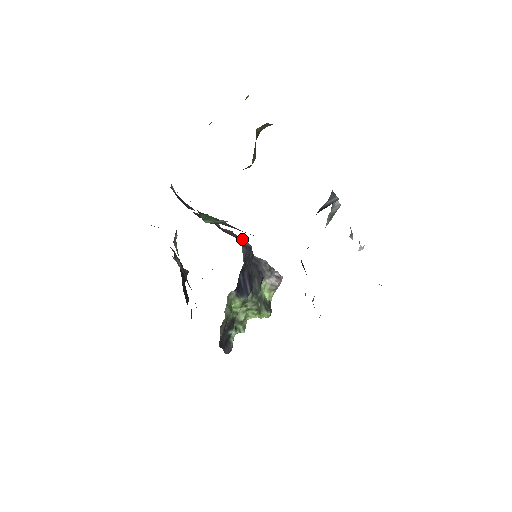
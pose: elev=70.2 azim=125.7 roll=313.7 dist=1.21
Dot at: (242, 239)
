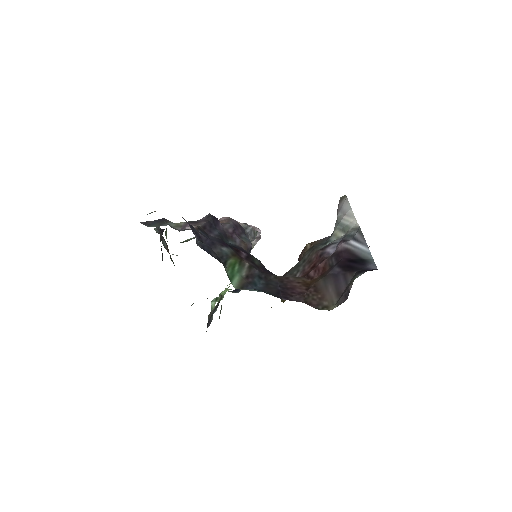
Dot at: (237, 223)
